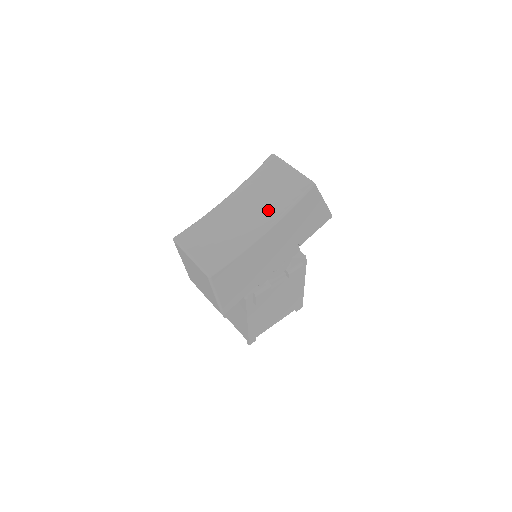
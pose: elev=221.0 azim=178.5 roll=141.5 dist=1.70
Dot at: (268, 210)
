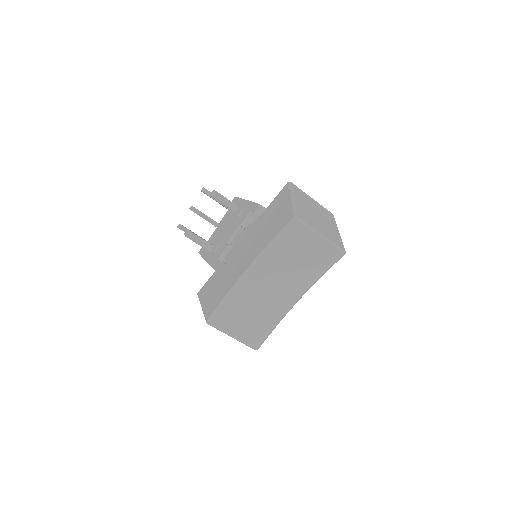
Dot at: (299, 280)
